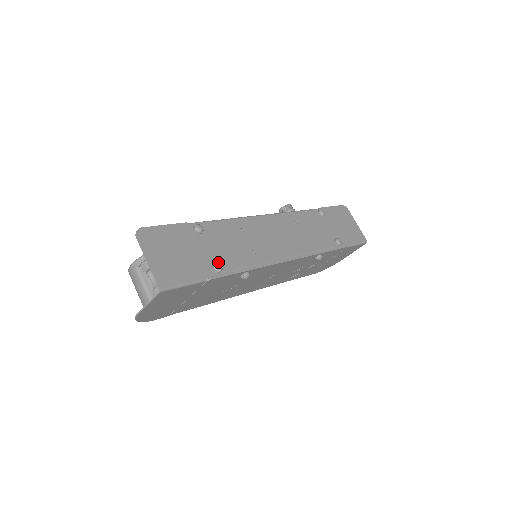
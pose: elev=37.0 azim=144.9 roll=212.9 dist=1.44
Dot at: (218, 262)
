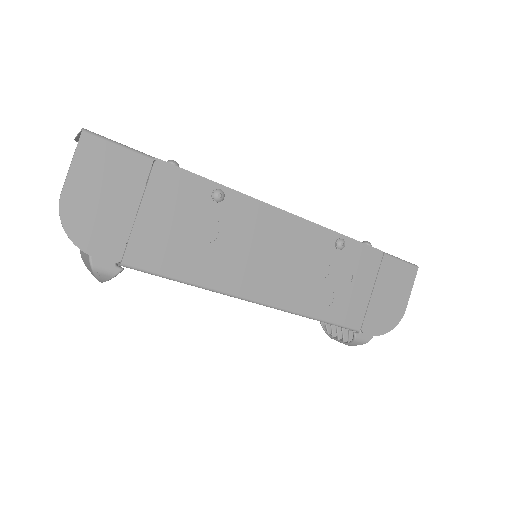
Dot at: occluded
